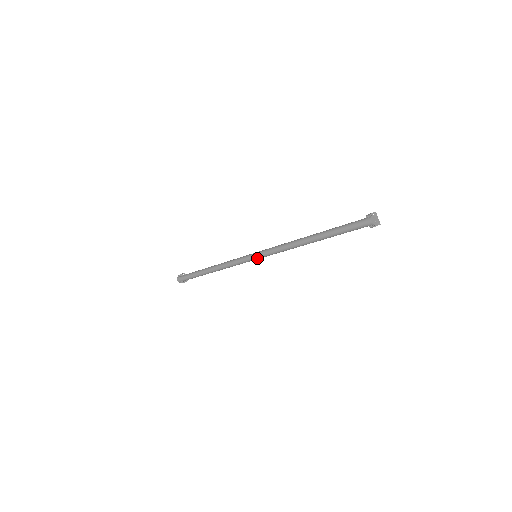
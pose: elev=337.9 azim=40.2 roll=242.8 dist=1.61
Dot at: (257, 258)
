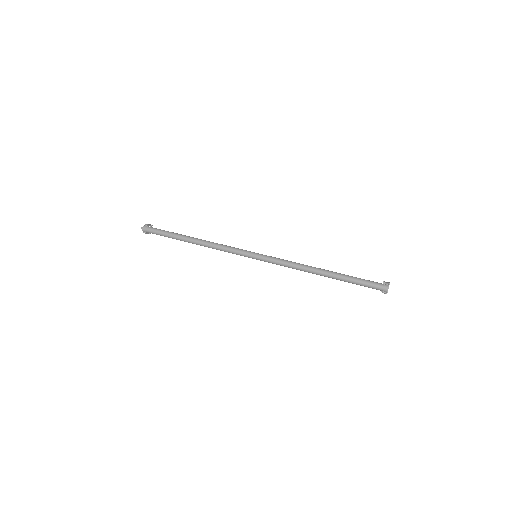
Dot at: (258, 259)
